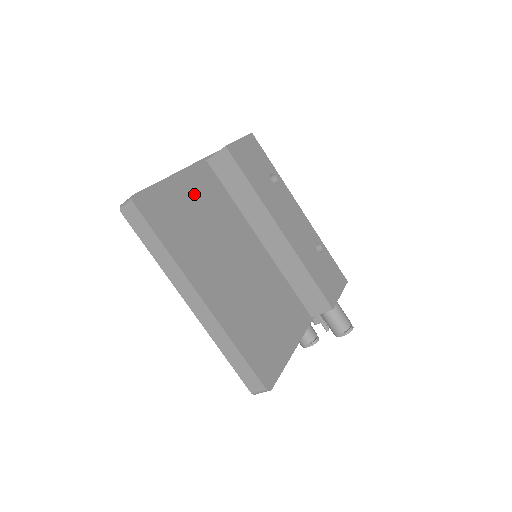
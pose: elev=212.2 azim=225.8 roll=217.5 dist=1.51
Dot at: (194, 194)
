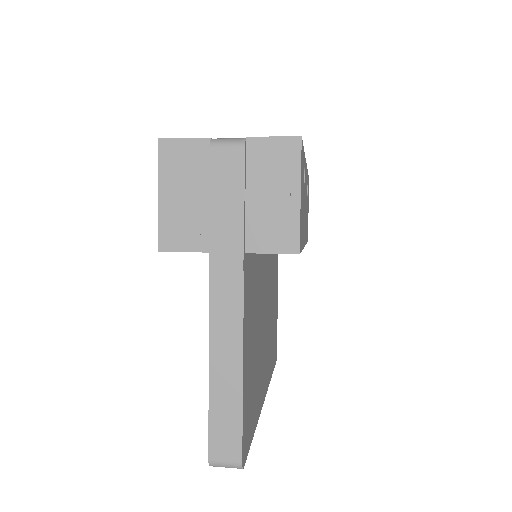
Dot at: (250, 332)
